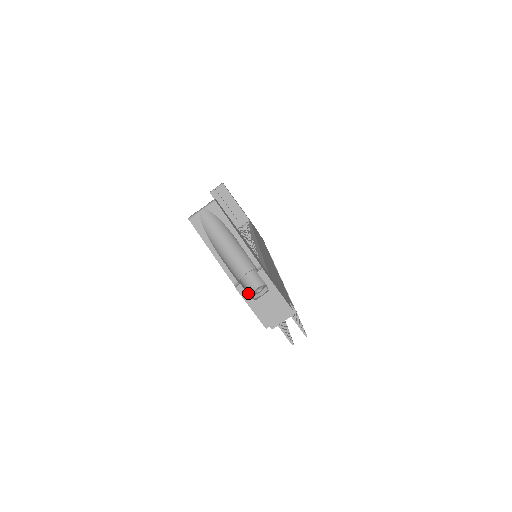
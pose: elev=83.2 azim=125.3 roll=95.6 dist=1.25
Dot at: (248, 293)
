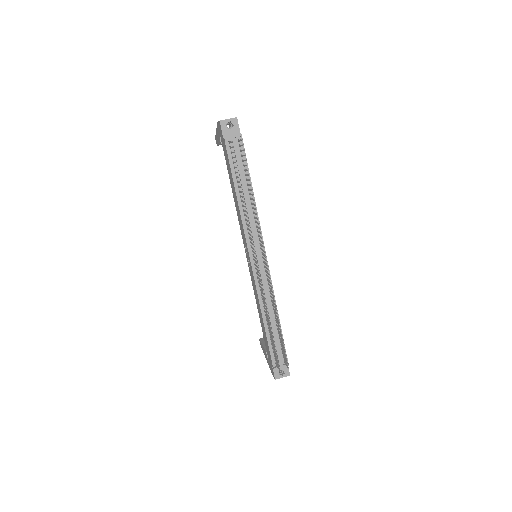
Dot at: occluded
